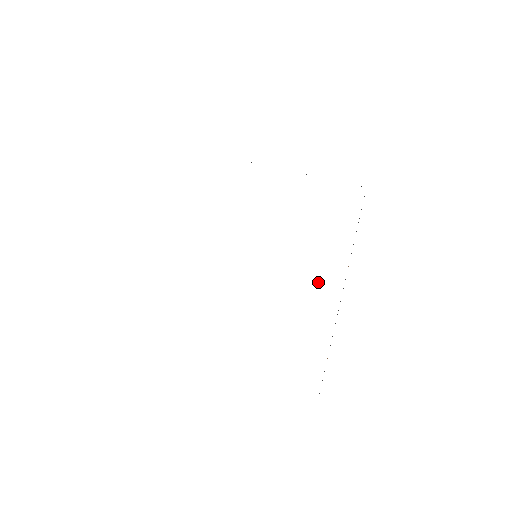
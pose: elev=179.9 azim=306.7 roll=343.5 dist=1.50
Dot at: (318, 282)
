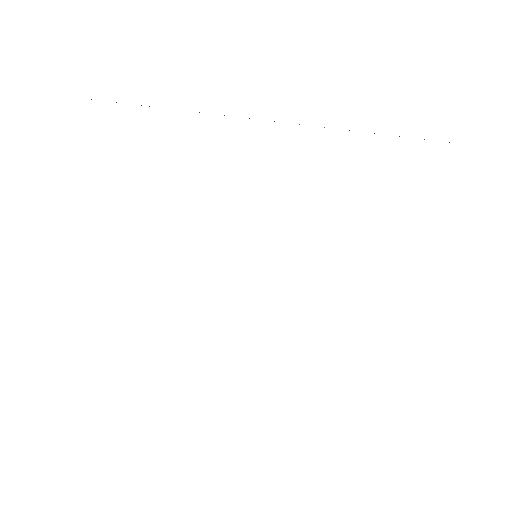
Dot at: (395, 274)
